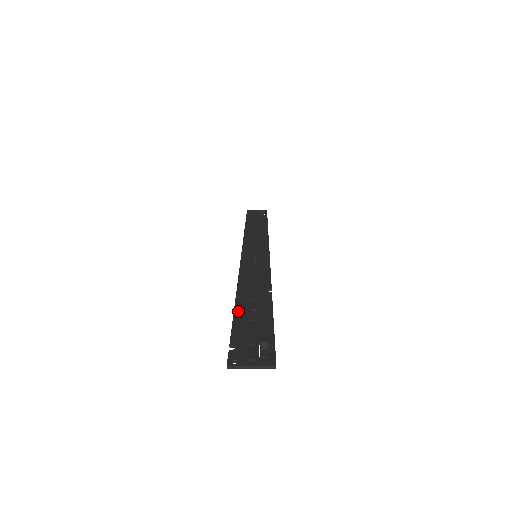
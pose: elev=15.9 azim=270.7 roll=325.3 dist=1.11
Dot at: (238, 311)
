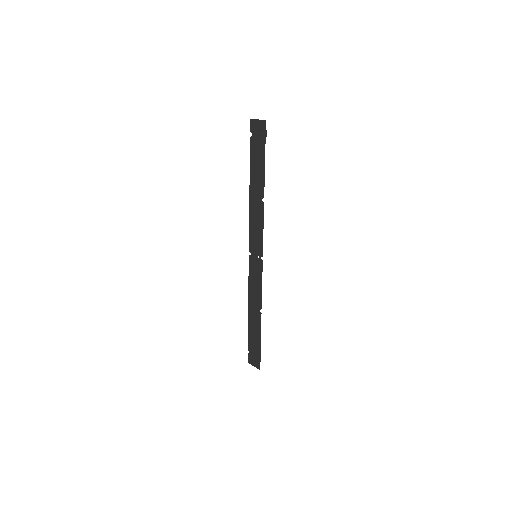
Dot at: (249, 327)
